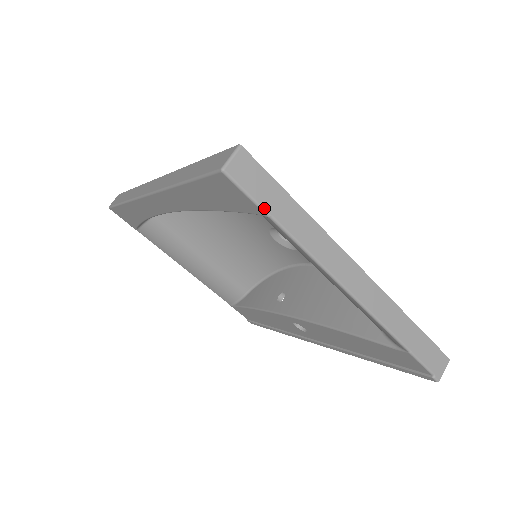
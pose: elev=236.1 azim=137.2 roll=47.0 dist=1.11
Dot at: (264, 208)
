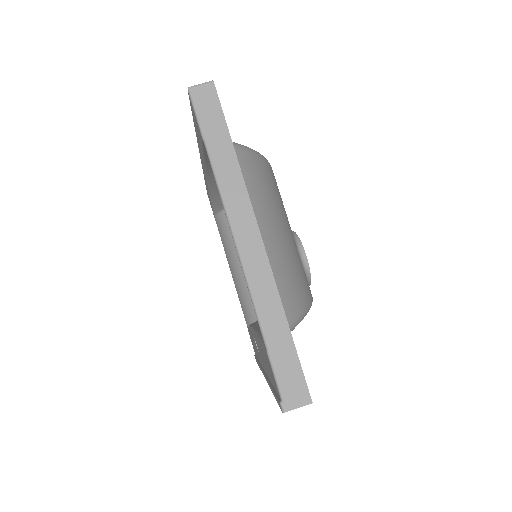
Dot at: (202, 130)
